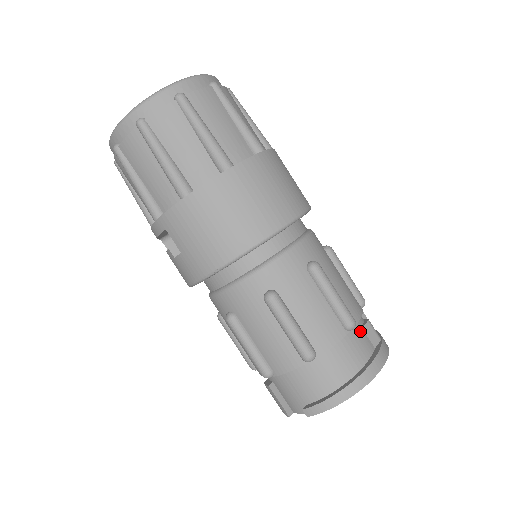
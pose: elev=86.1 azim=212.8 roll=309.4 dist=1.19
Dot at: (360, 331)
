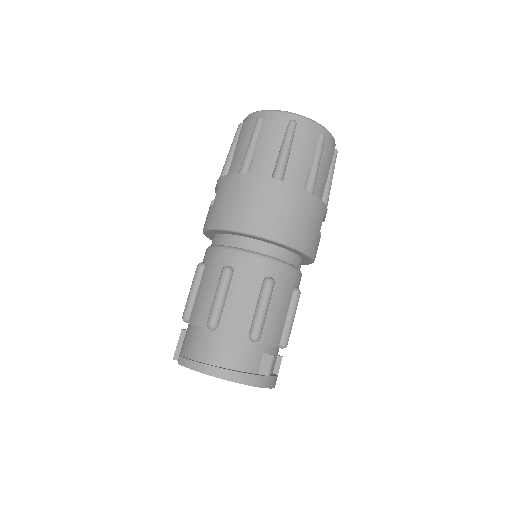
Dot at: (259, 352)
